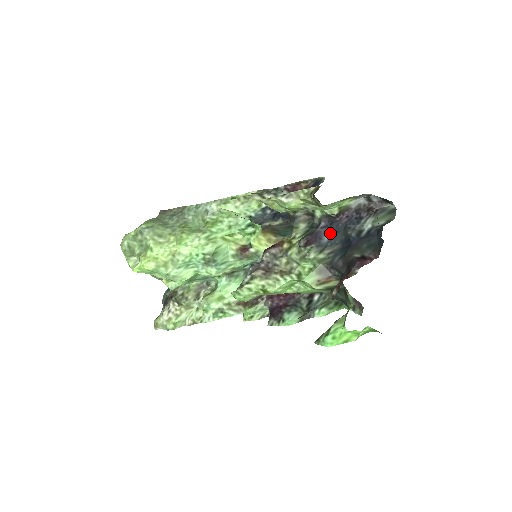
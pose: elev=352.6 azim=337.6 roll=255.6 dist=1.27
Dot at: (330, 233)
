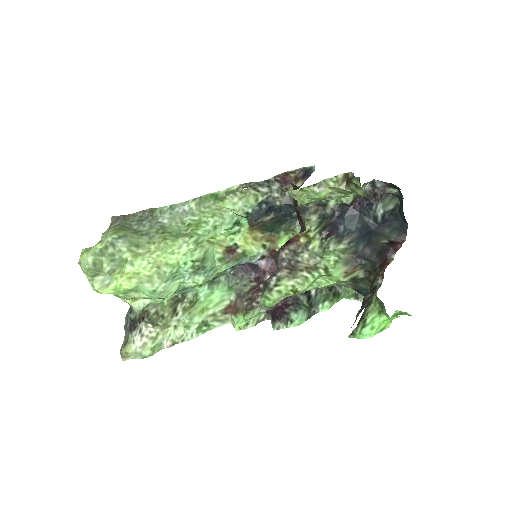
Dot at: (344, 222)
